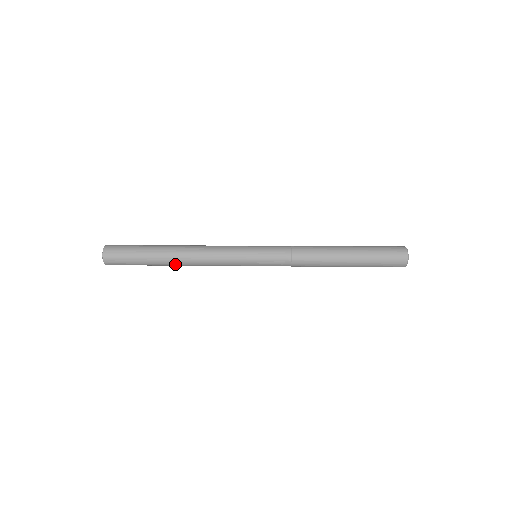
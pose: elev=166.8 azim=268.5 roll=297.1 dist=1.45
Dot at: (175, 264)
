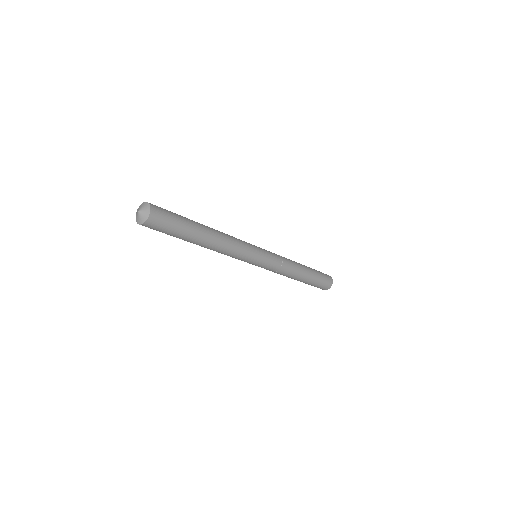
Dot at: (206, 244)
